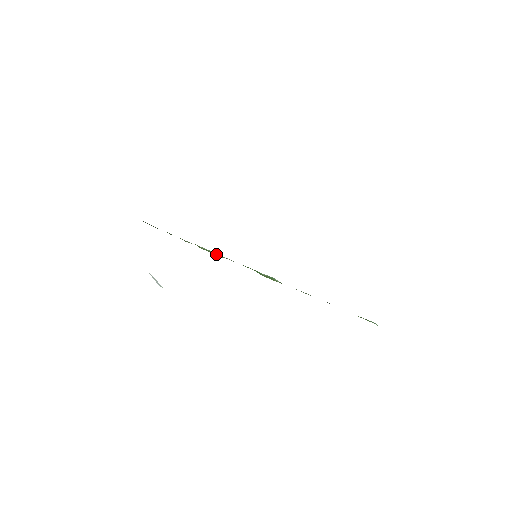
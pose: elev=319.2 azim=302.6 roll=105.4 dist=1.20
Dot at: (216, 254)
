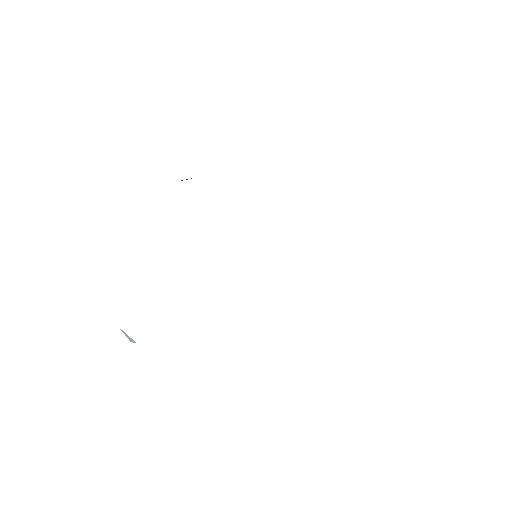
Dot at: occluded
